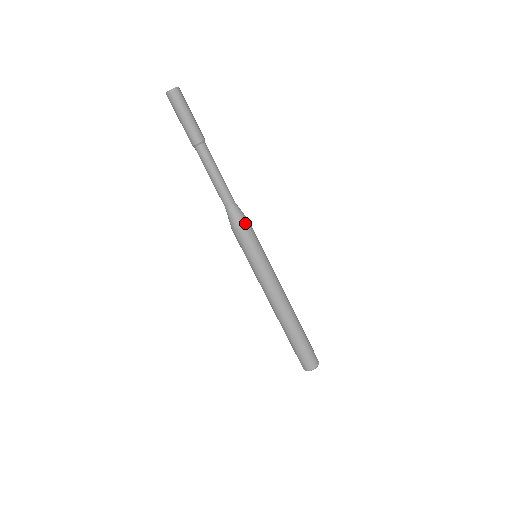
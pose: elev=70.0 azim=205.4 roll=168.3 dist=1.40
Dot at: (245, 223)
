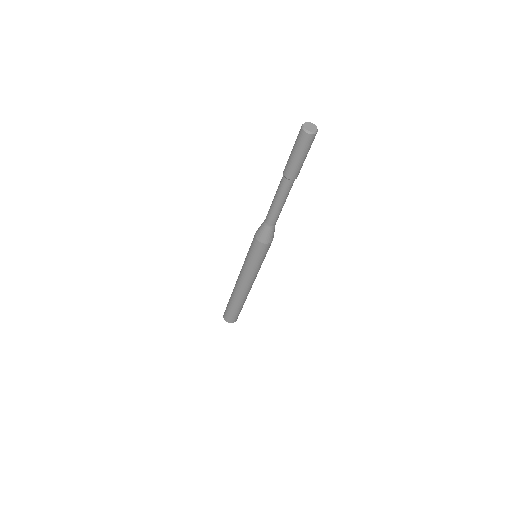
Dot at: occluded
